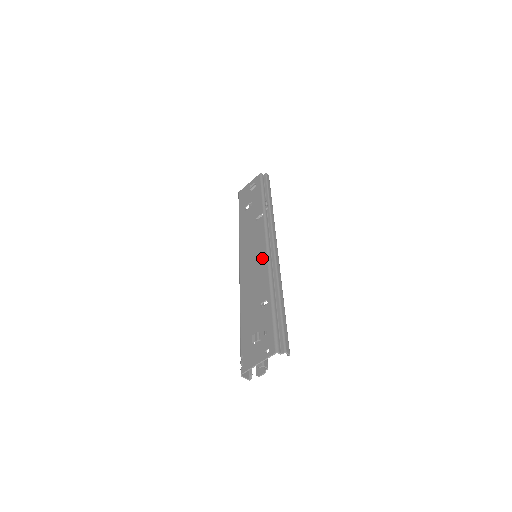
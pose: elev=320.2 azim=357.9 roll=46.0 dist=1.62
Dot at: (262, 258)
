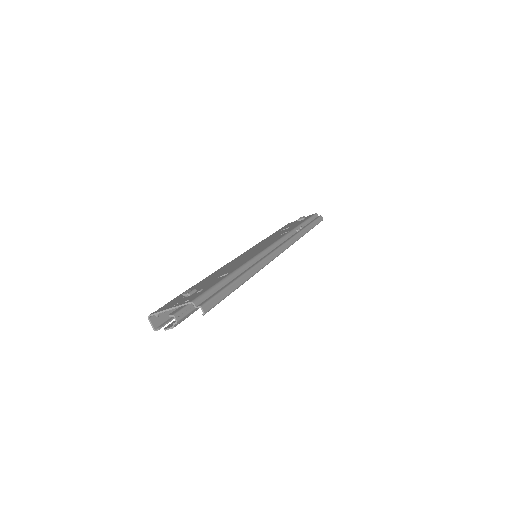
Dot at: (257, 252)
